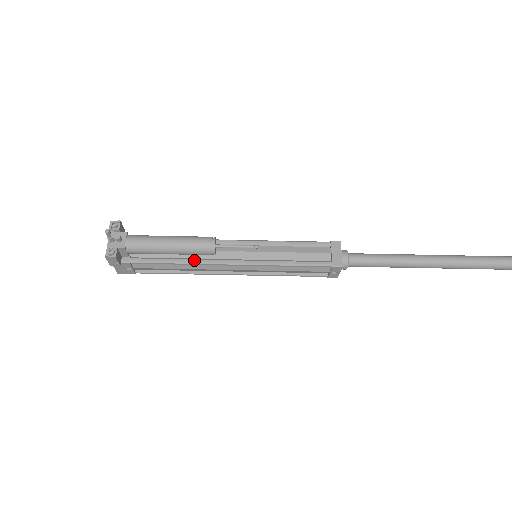
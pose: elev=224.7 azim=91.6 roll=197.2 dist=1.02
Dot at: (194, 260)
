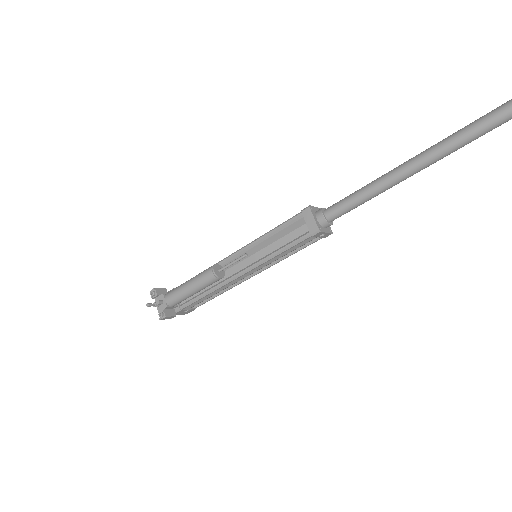
Dot at: (215, 287)
